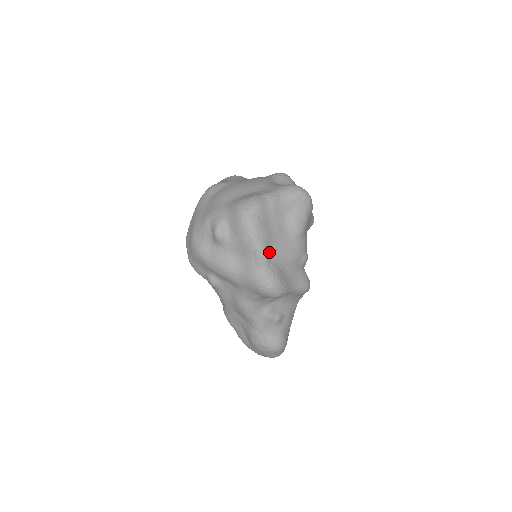
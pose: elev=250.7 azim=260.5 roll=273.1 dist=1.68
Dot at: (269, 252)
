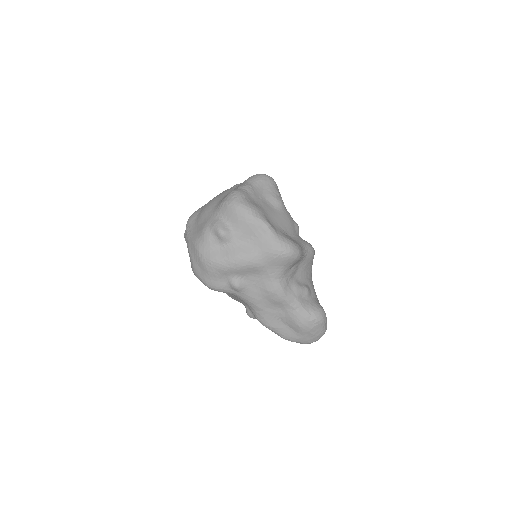
Dot at: (270, 223)
